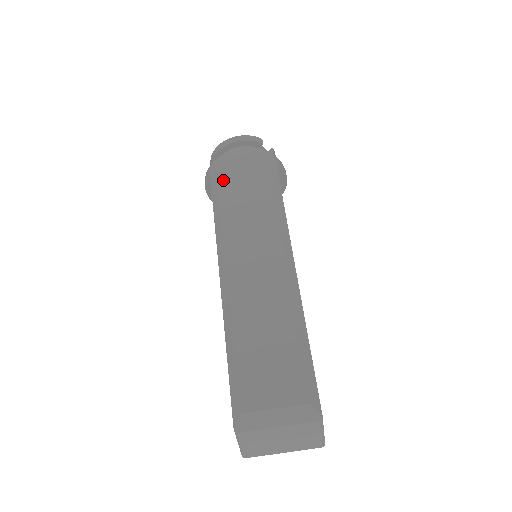
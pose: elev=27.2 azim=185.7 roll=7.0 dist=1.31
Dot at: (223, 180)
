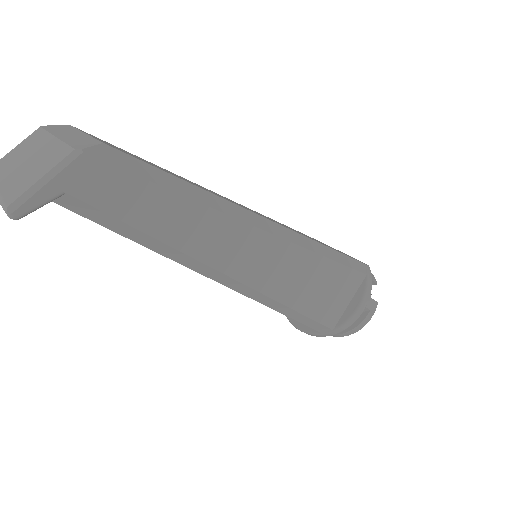
Dot at: occluded
